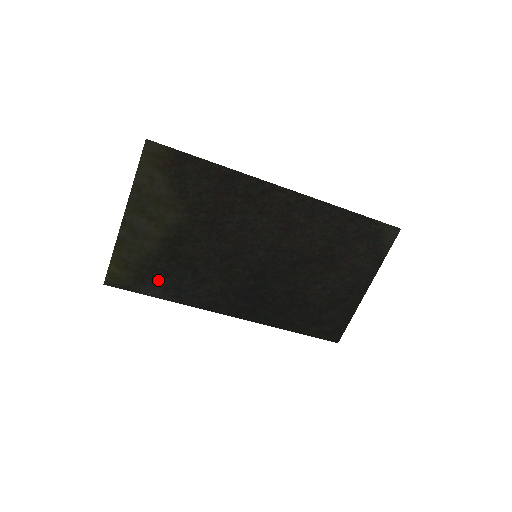
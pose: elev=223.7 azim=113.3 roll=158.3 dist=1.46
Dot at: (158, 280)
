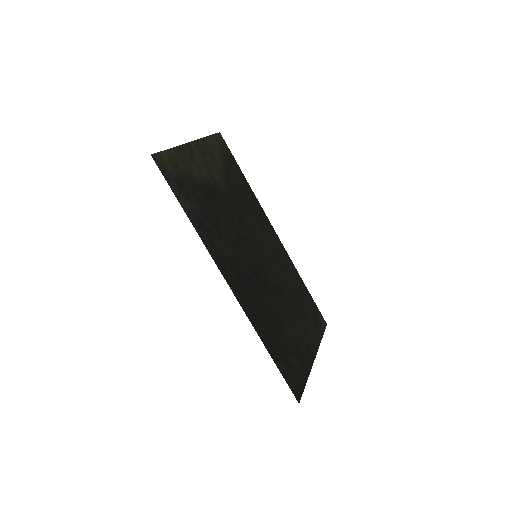
Dot at: (191, 199)
